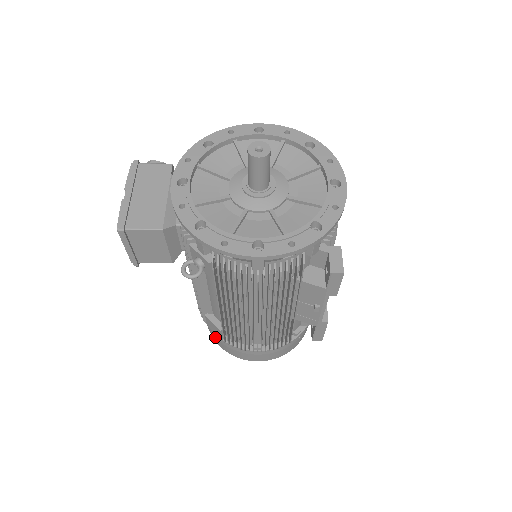
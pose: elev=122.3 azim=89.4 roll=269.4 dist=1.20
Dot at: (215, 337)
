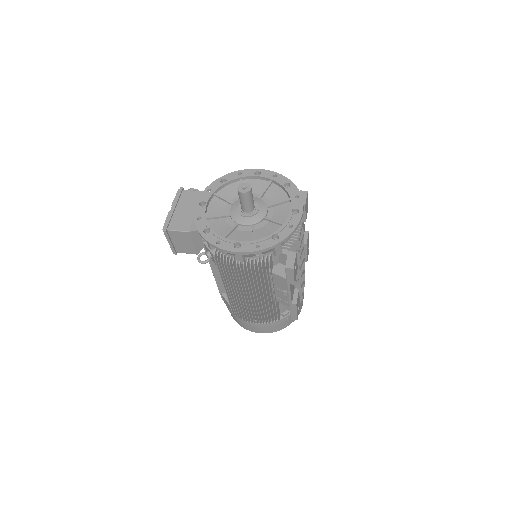
Dot at: (229, 311)
